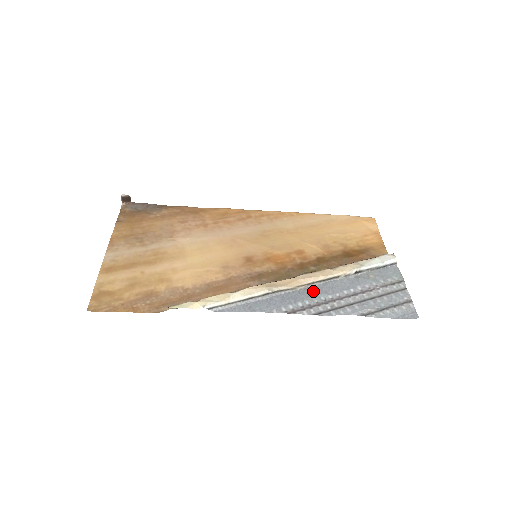
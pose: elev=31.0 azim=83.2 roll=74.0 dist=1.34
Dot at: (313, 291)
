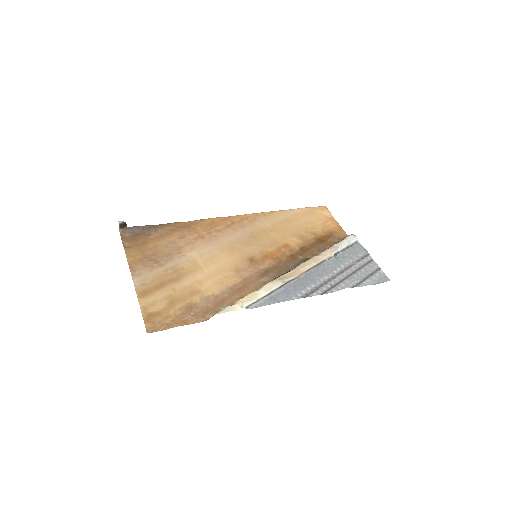
Dot at: (313, 276)
